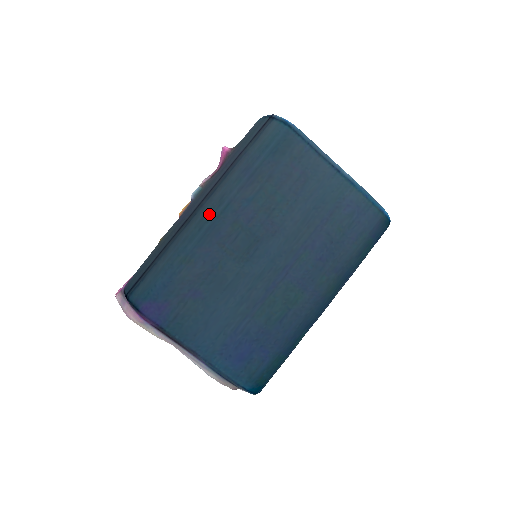
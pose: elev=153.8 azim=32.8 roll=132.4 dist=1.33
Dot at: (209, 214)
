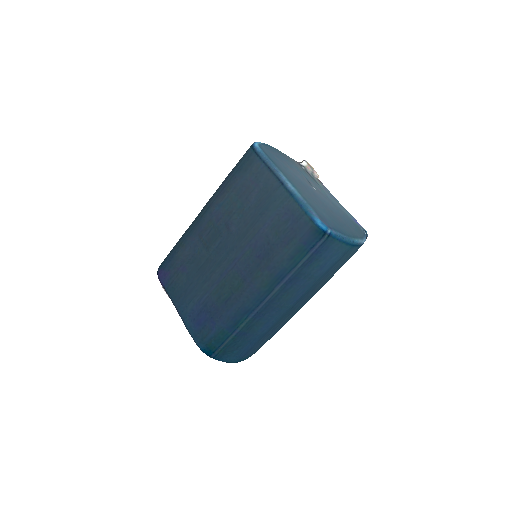
Dot at: (199, 214)
